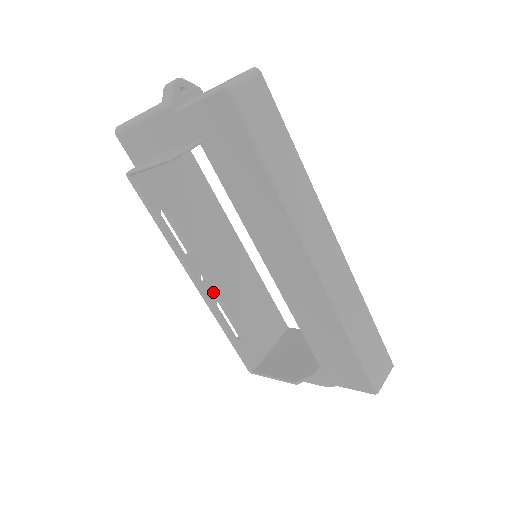
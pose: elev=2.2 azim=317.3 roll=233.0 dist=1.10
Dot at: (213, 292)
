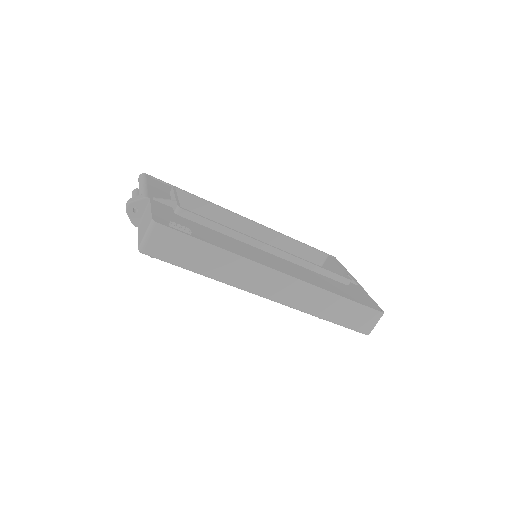
Dot at: occluded
